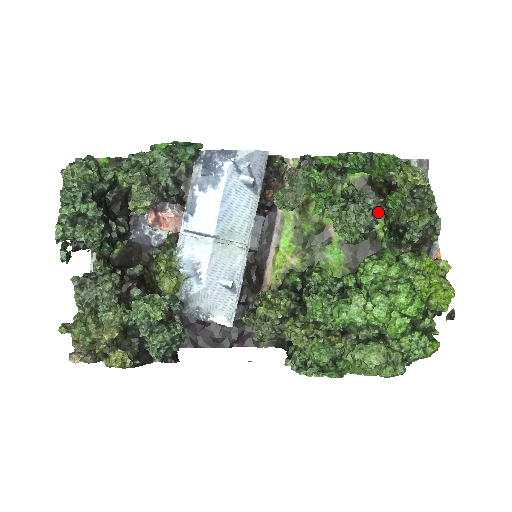
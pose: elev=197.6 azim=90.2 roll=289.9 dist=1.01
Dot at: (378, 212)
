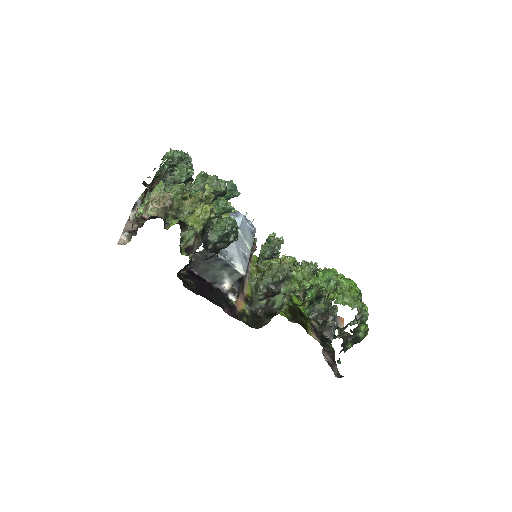
Dot at: (298, 301)
